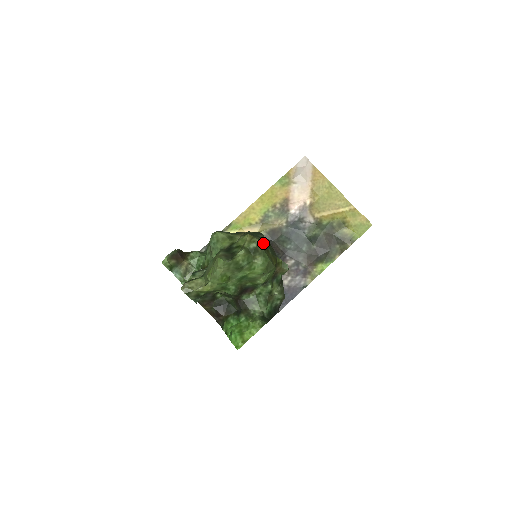
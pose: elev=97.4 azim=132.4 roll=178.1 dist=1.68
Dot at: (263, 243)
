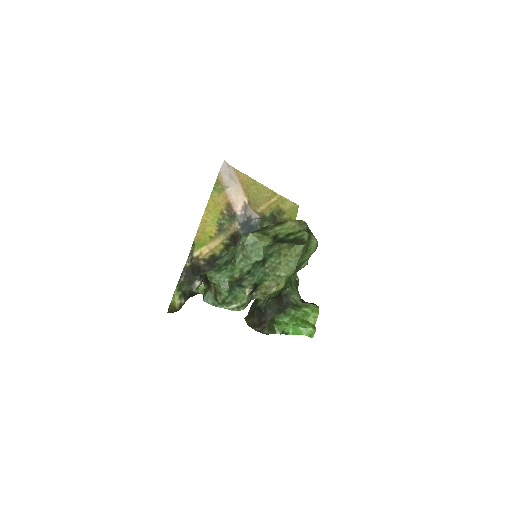
Dot at: occluded
